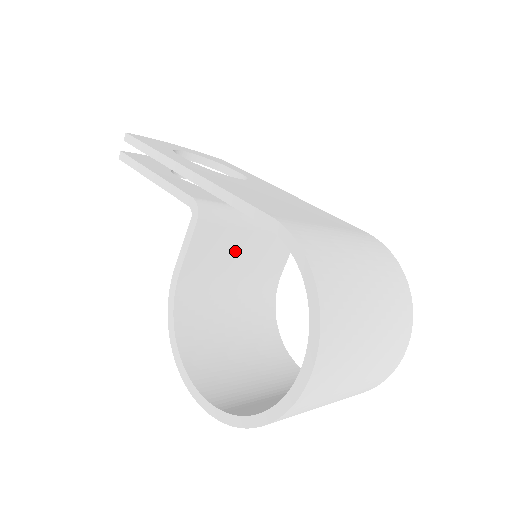
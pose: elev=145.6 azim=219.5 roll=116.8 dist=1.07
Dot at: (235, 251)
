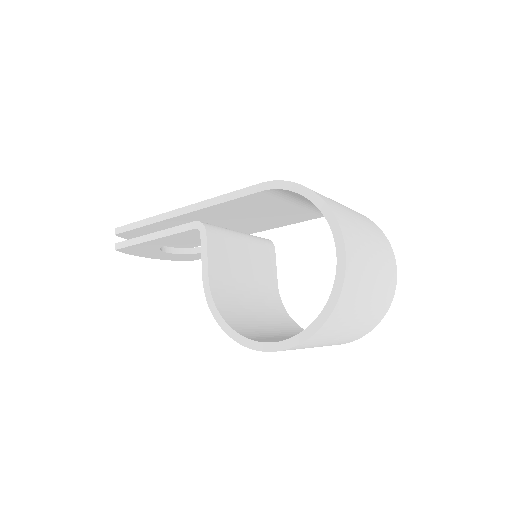
Dot at: (239, 260)
